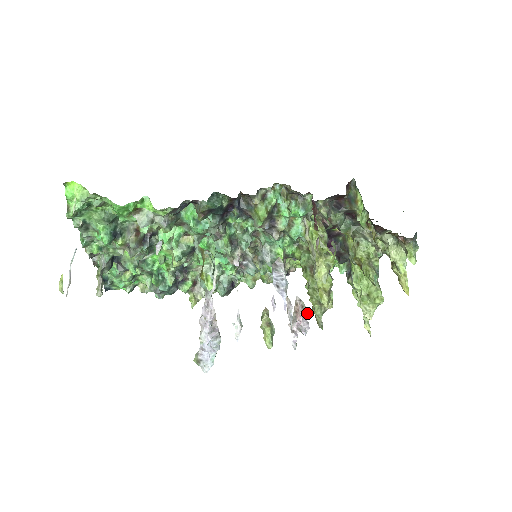
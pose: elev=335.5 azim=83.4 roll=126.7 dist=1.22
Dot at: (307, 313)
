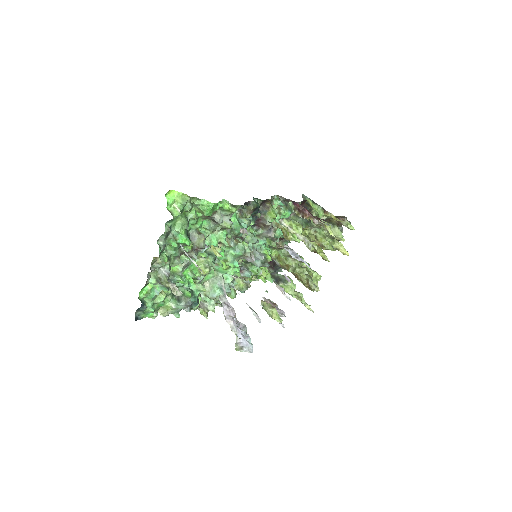
Dot at: occluded
